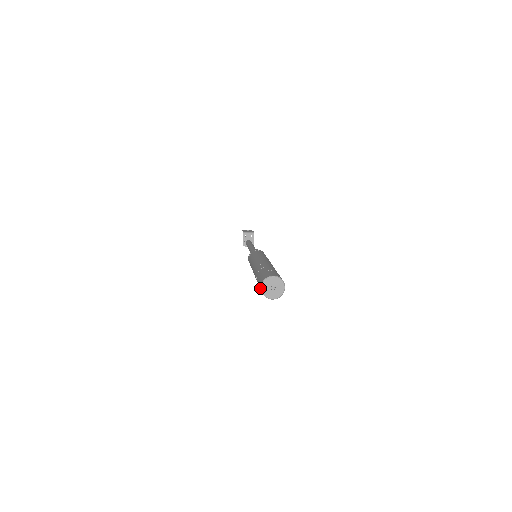
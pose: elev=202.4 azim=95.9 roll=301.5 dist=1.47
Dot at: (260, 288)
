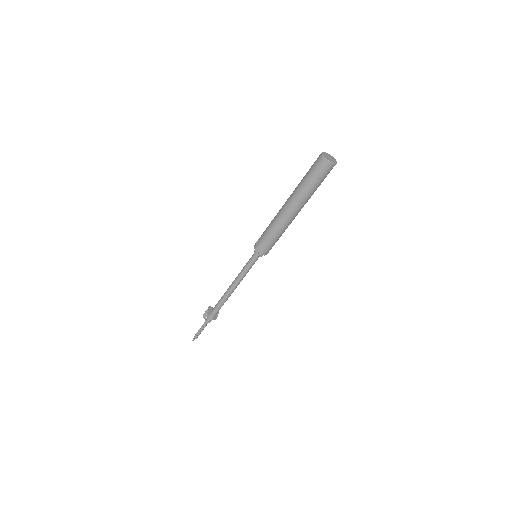
Dot at: (319, 156)
